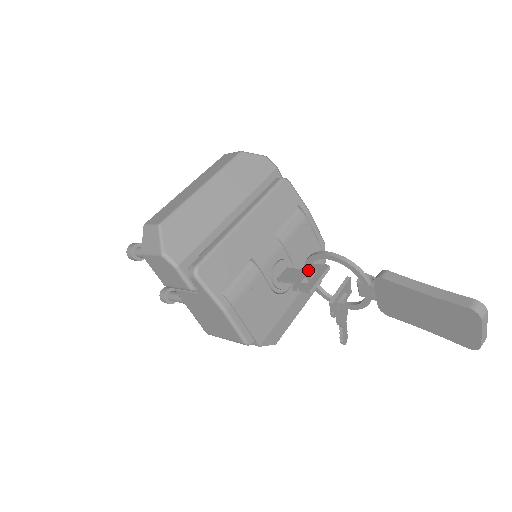
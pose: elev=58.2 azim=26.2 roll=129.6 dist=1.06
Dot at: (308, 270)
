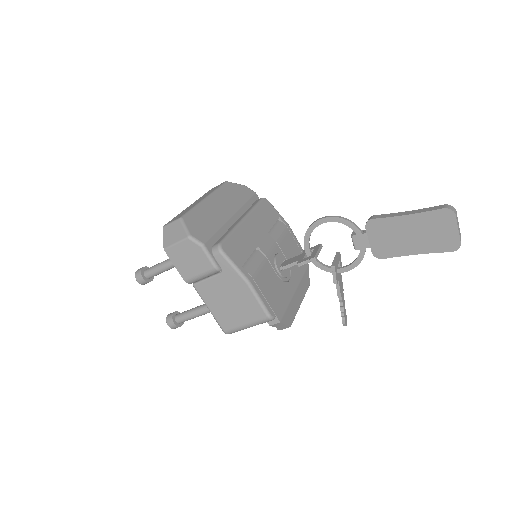
Dot at: (307, 244)
